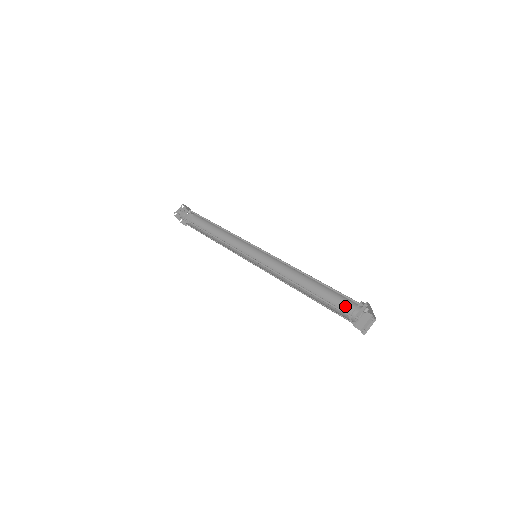
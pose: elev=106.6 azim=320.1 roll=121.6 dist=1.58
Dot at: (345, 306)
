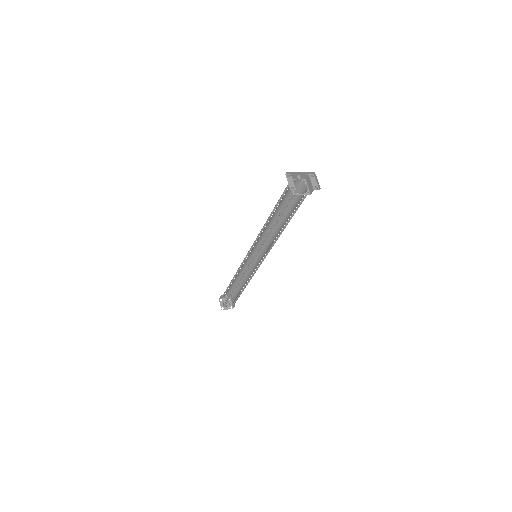
Dot at: (298, 196)
